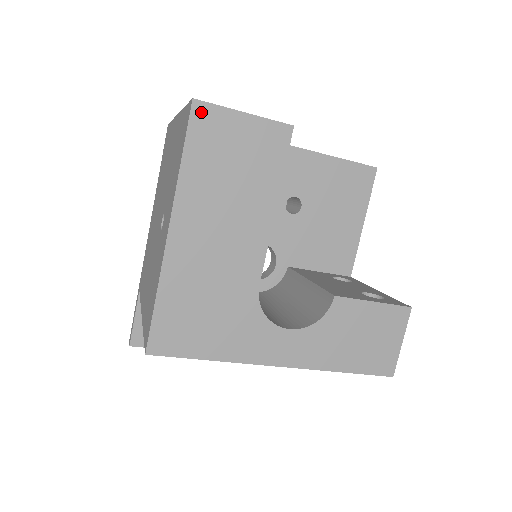
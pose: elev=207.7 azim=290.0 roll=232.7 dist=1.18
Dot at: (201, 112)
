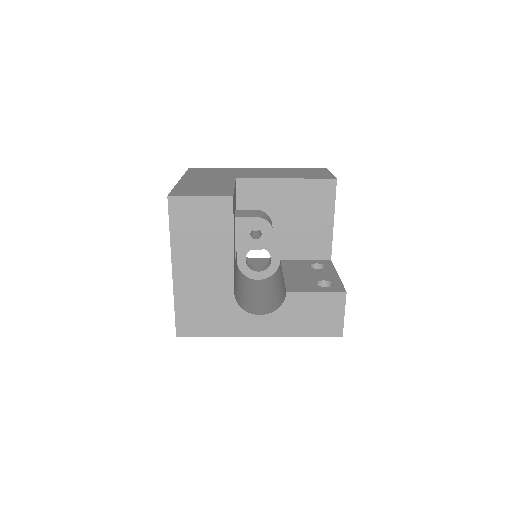
Dot at: (174, 202)
